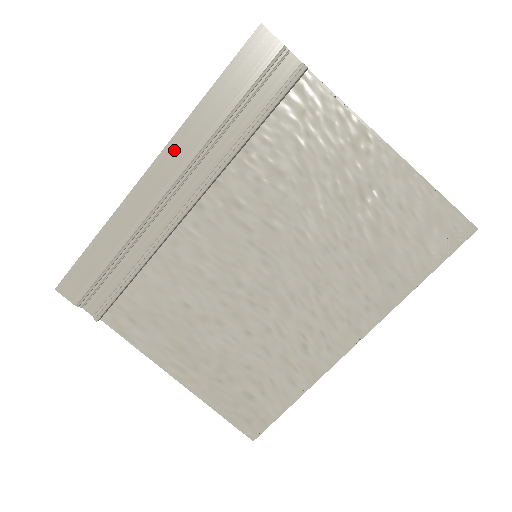
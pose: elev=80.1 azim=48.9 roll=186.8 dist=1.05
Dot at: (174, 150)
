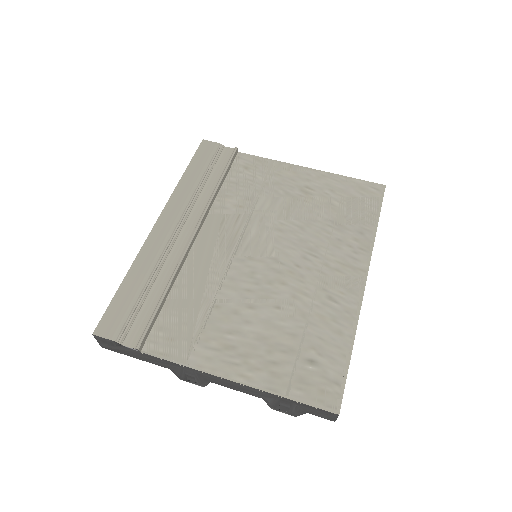
Dot at: (172, 206)
